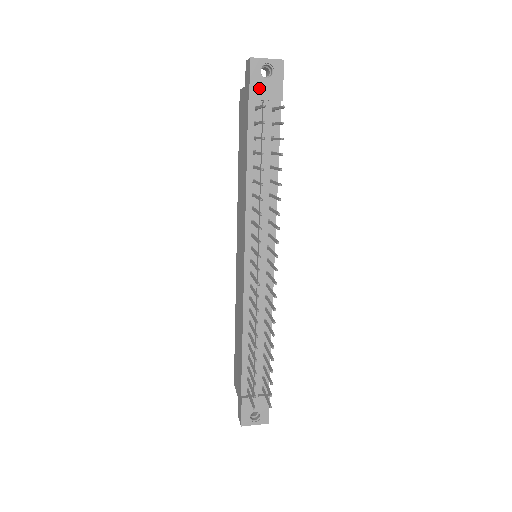
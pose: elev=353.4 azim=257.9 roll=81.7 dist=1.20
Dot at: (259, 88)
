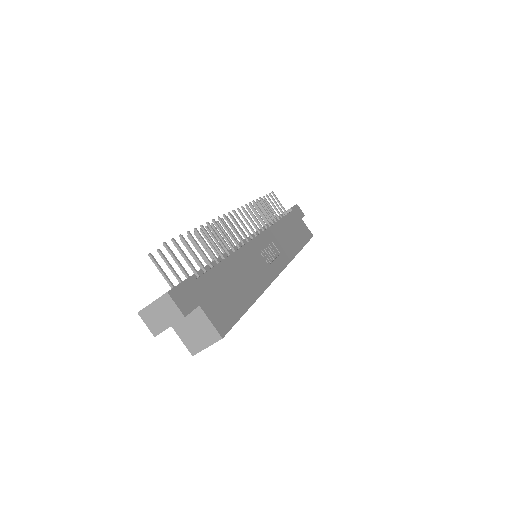
Dot at: occluded
